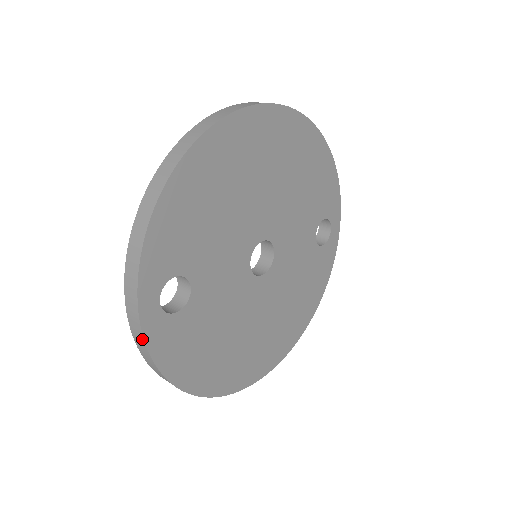
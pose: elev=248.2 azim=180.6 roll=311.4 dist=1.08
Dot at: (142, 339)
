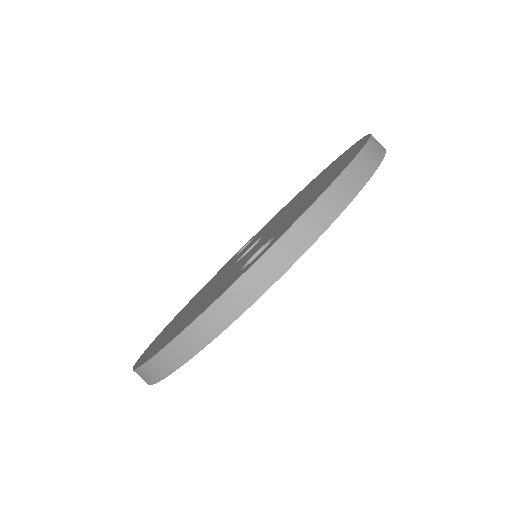
Dot at: (246, 304)
